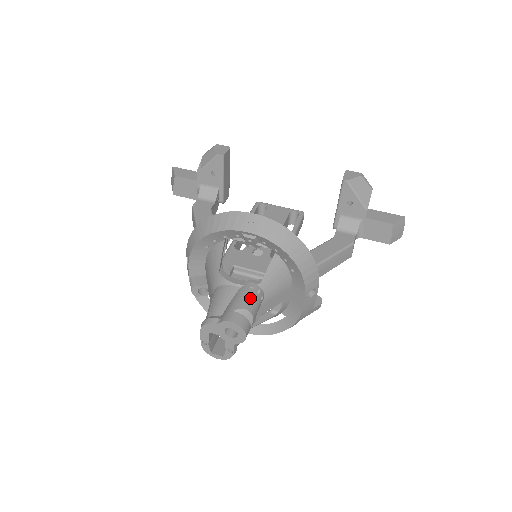
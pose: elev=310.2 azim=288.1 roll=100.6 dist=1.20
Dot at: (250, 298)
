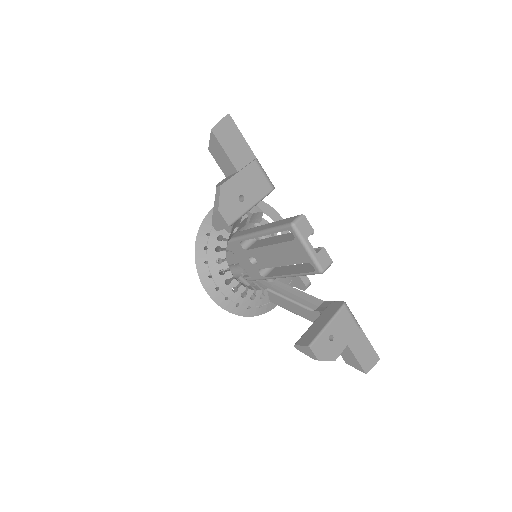
Dot at: occluded
